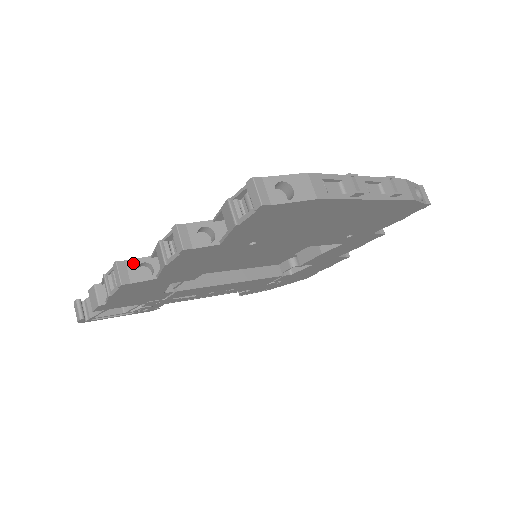
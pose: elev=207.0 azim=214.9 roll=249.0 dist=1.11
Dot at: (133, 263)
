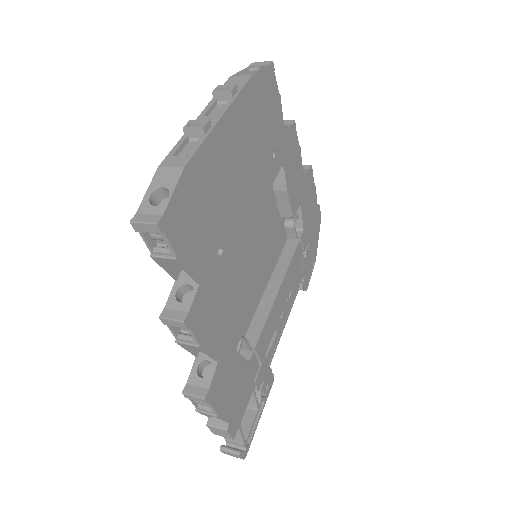
Dot at: (192, 377)
